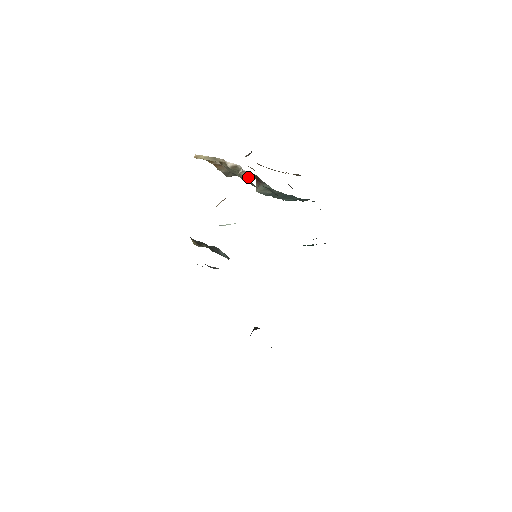
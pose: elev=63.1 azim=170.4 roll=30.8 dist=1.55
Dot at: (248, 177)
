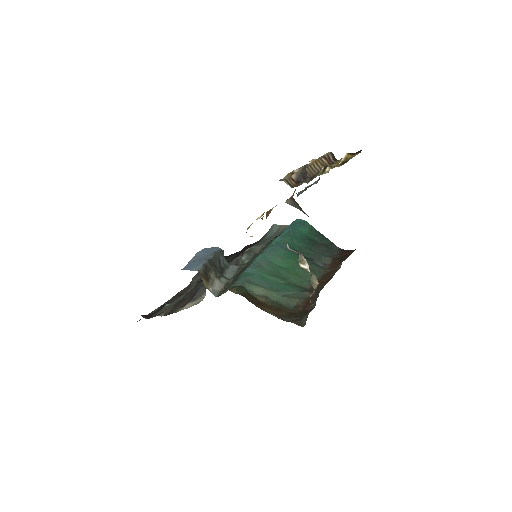
Dot at: occluded
